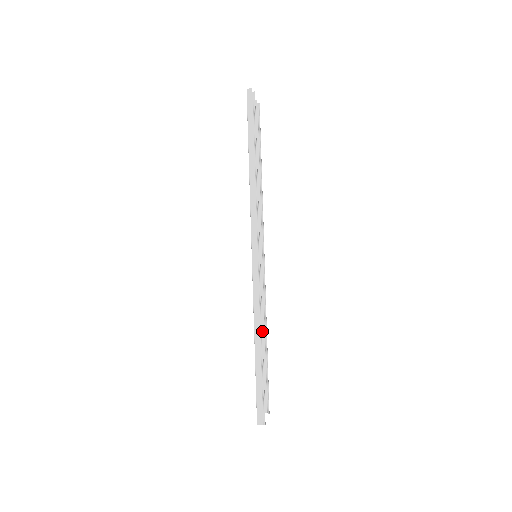
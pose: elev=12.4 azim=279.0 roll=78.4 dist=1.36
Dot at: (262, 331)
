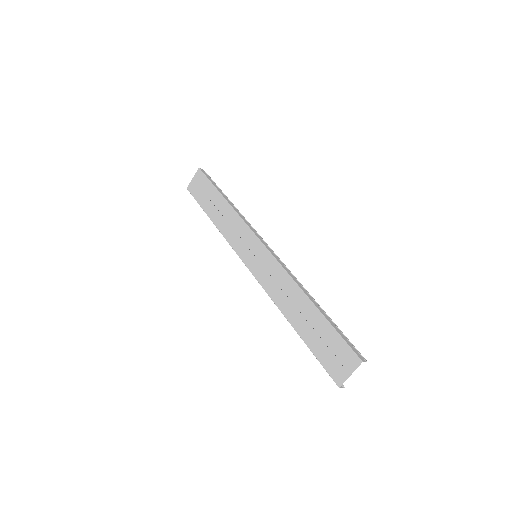
Dot at: (307, 291)
